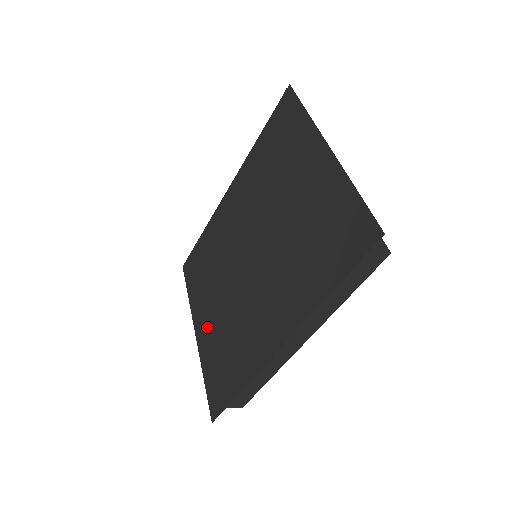
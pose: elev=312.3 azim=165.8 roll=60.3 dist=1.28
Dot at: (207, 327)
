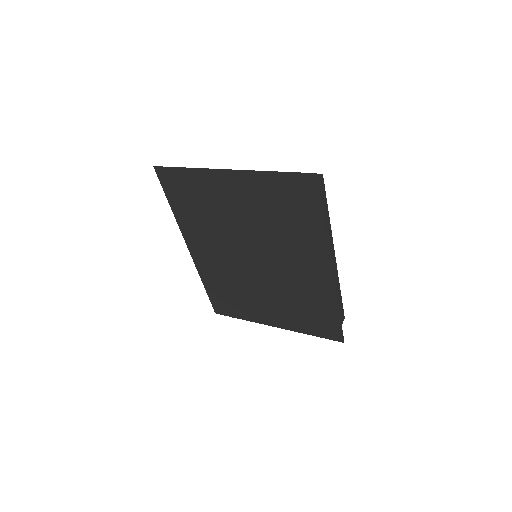
Dot at: (277, 316)
